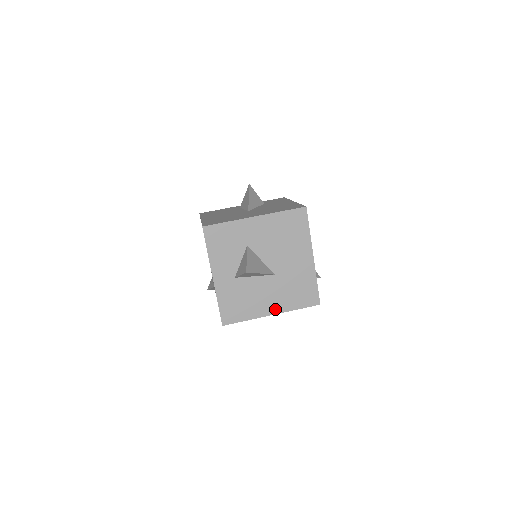
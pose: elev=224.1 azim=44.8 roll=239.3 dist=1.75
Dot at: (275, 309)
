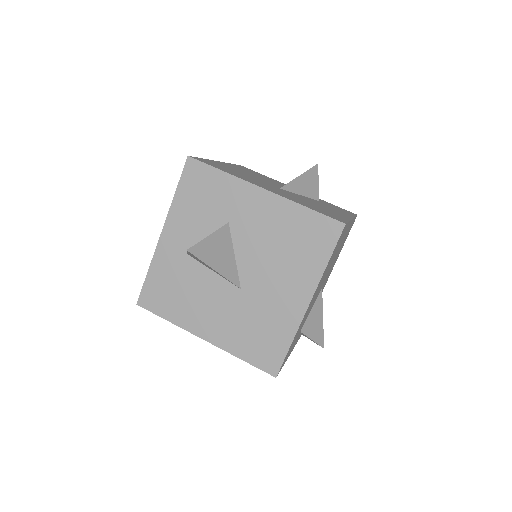
Dot at: (212, 335)
